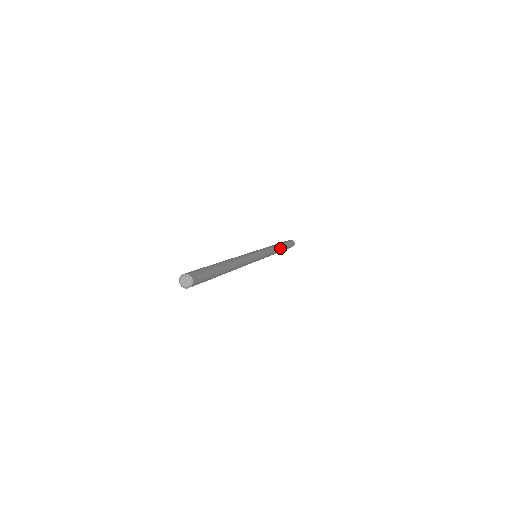
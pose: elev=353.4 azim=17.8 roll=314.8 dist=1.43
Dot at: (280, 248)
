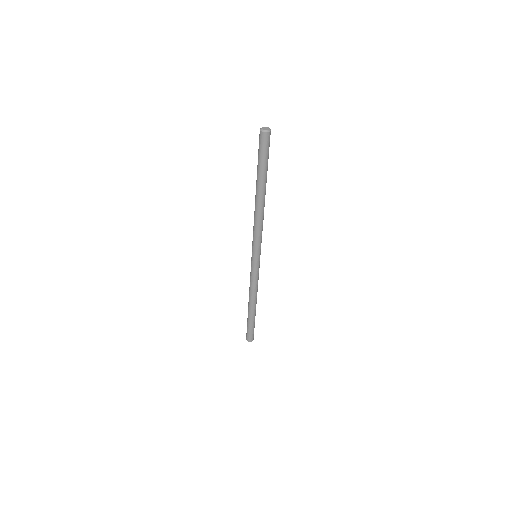
Dot at: (256, 302)
